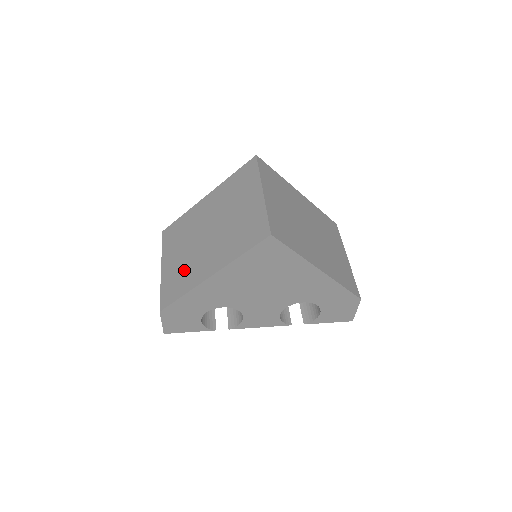
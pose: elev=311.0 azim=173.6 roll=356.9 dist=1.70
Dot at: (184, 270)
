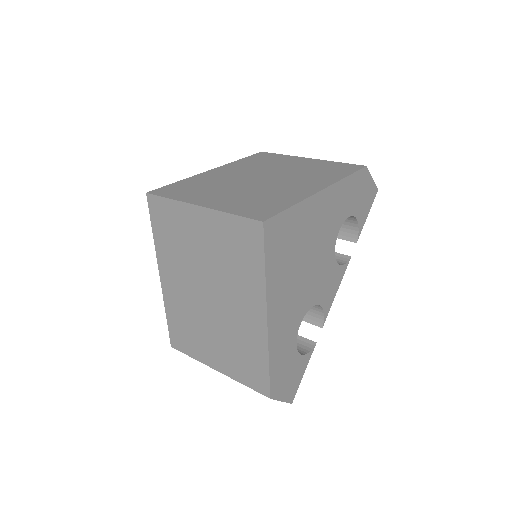
Dot at: (237, 346)
